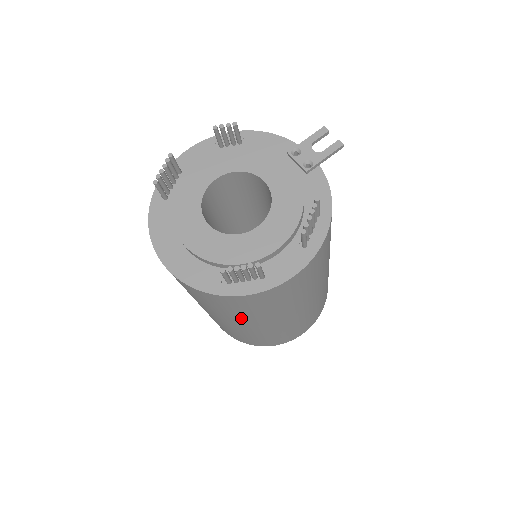
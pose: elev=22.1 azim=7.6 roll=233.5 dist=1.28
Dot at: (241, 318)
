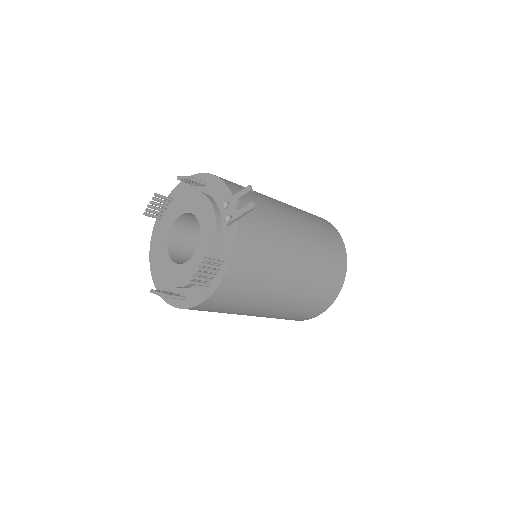
Dot at: occluded
